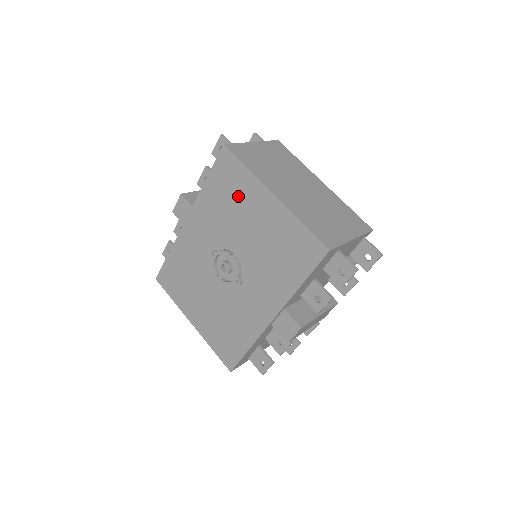
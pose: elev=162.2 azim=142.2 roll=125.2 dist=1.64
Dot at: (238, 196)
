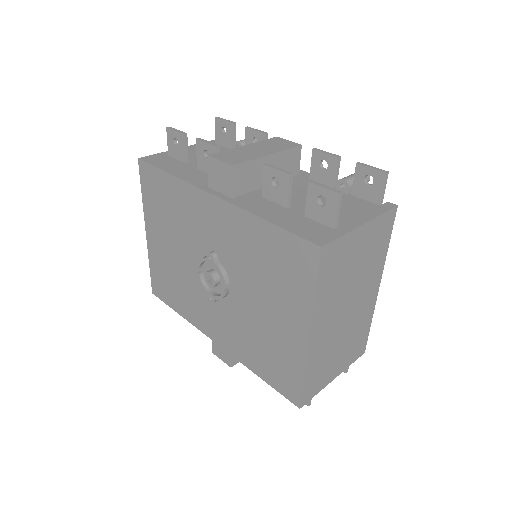
Dot at: (281, 283)
